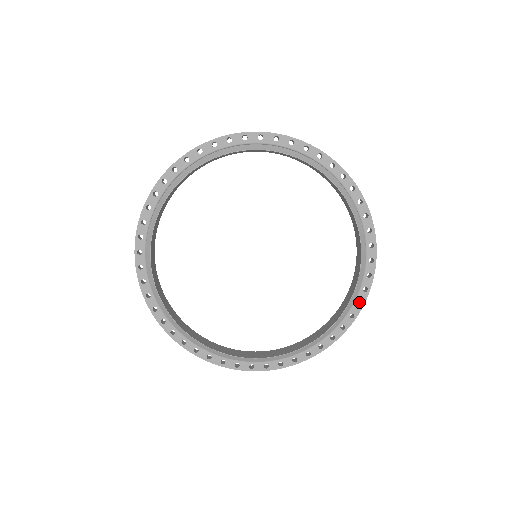
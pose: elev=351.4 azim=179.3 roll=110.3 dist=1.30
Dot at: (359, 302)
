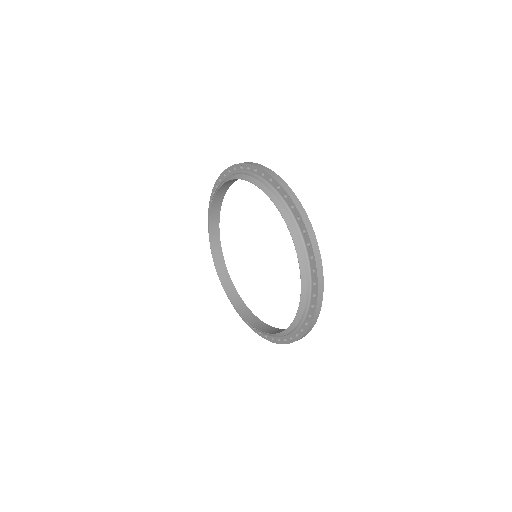
Dot at: occluded
